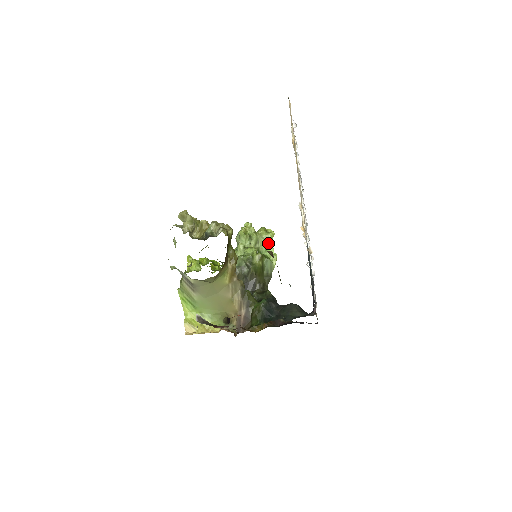
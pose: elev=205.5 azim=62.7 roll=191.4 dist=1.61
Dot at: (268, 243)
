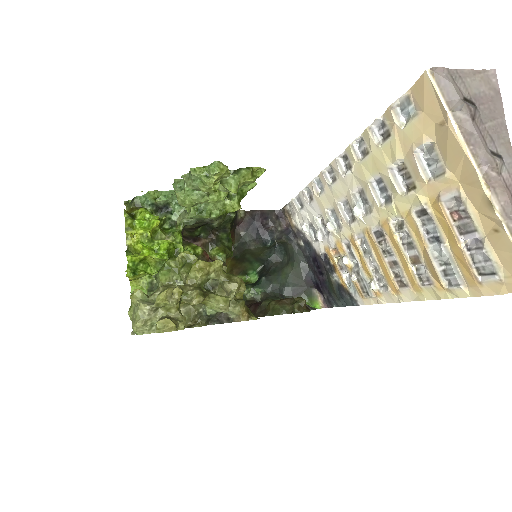
Dot at: occluded
